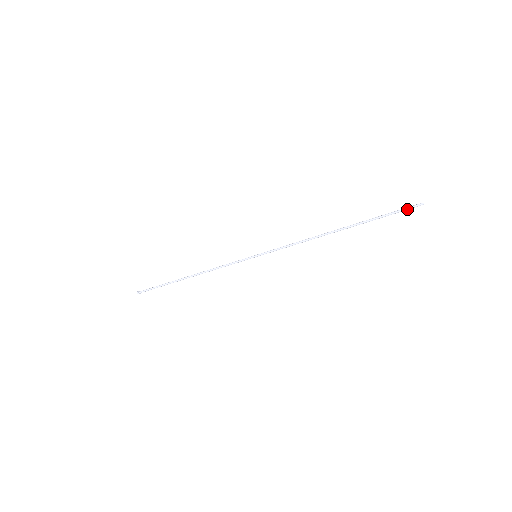
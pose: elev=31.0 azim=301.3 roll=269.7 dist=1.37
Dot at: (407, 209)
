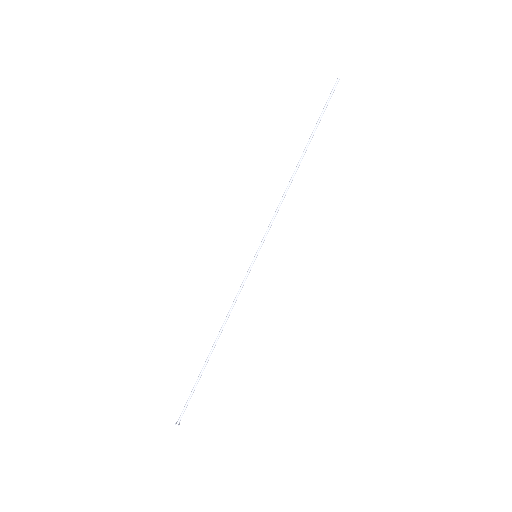
Dot at: (331, 93)
